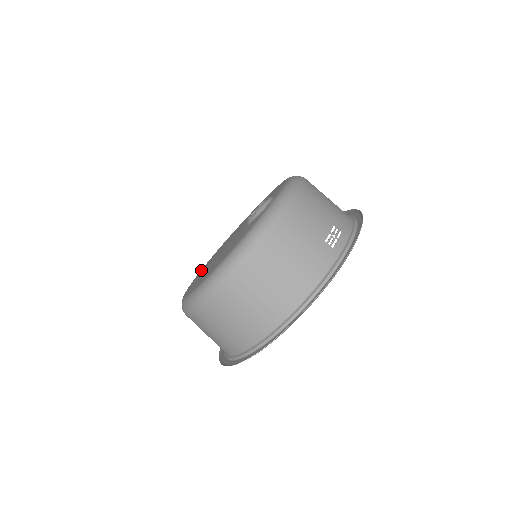
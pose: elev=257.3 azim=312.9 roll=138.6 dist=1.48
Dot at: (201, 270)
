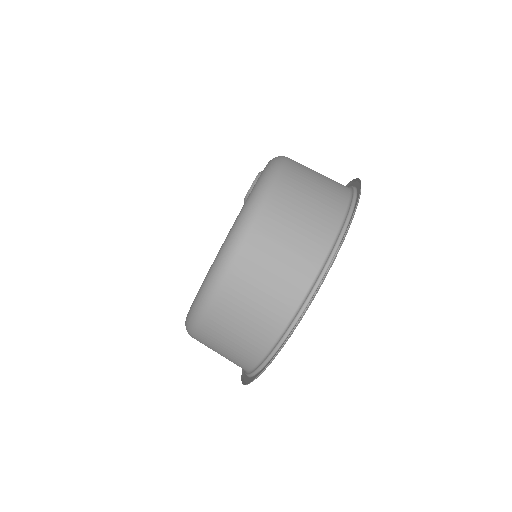
Dot at: occluded
